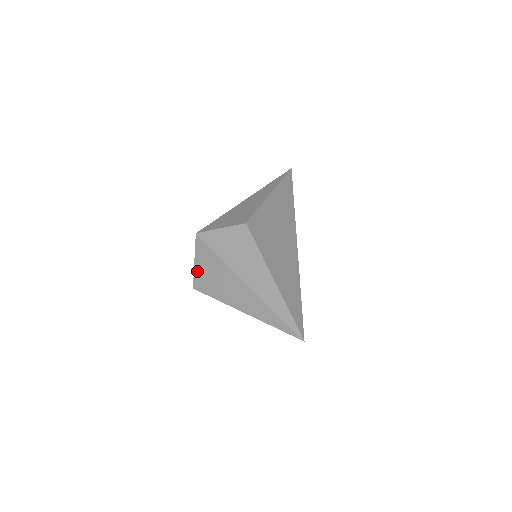
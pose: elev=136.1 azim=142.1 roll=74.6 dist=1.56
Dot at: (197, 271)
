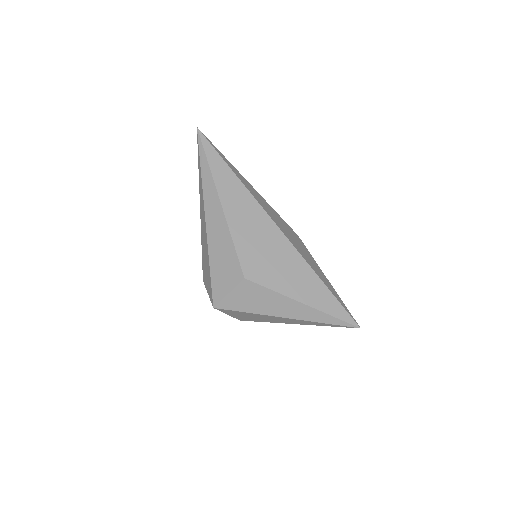
Dot at: (235, 317)
